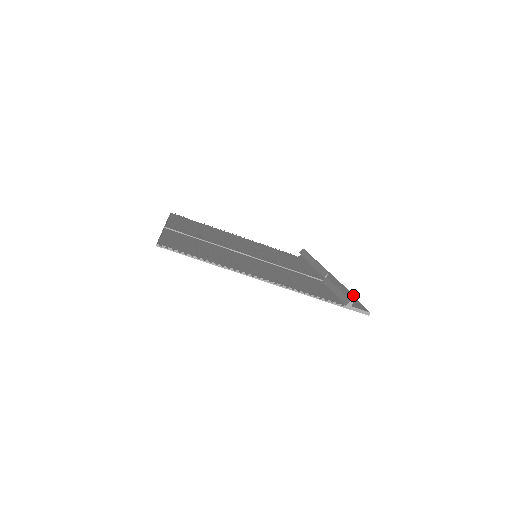
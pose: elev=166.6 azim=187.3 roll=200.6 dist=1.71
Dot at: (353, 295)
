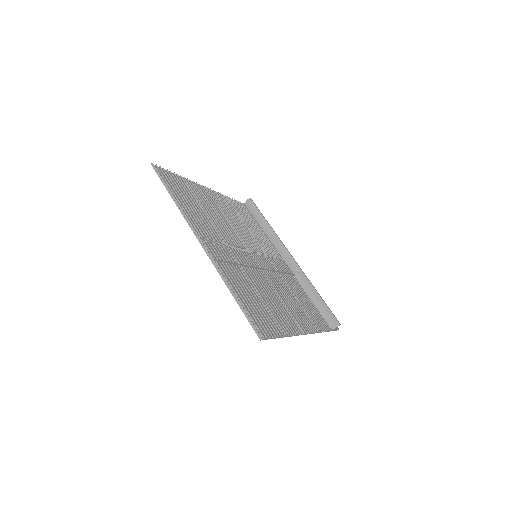
Dot at: (339, 323)
